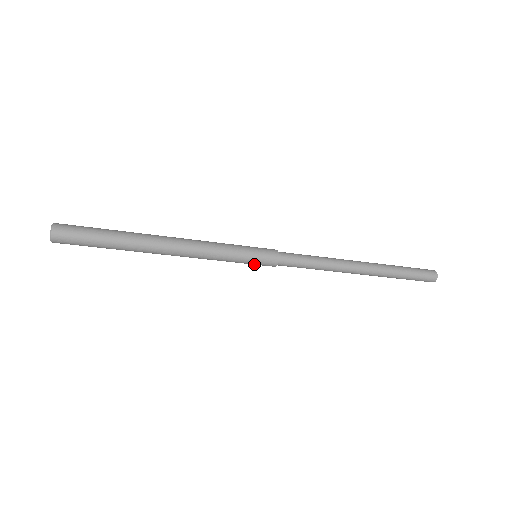
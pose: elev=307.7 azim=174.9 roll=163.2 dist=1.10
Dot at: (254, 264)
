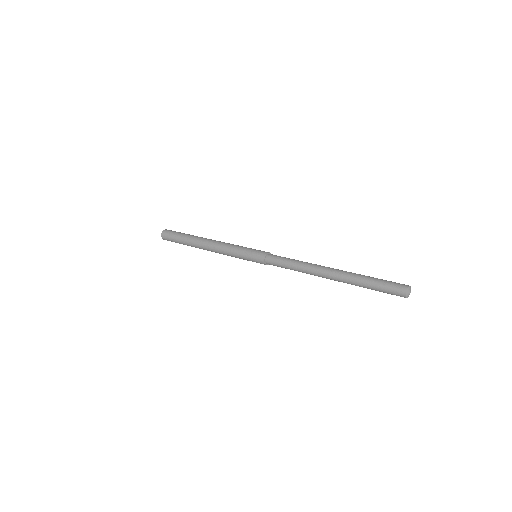
Dot at: (252, 261)
